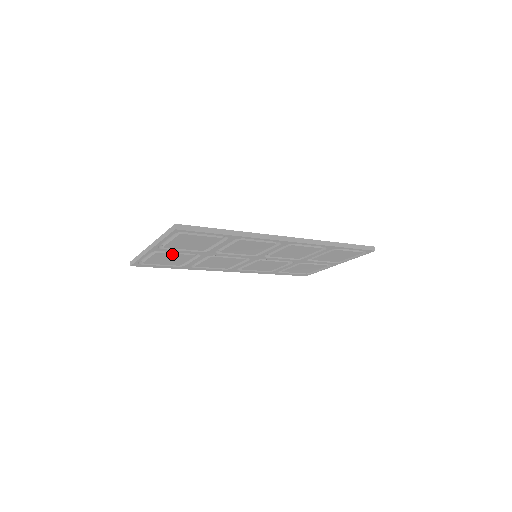
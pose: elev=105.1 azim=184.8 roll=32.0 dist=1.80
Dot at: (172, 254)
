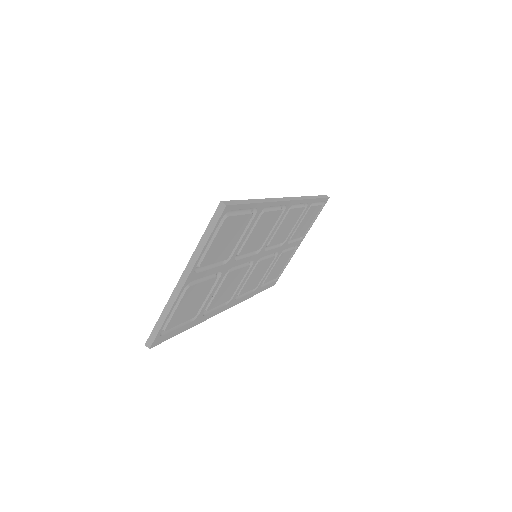
Dot at: (199, 285)
